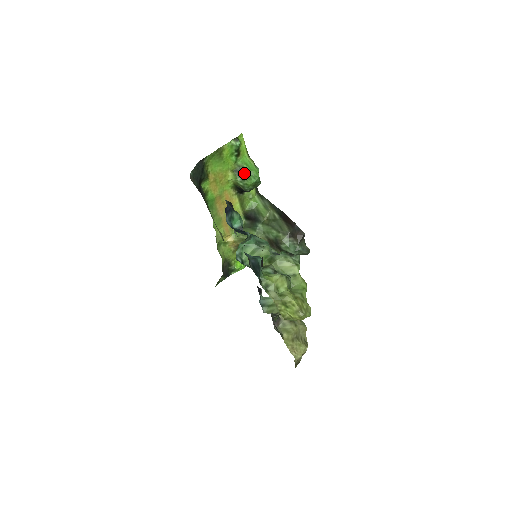
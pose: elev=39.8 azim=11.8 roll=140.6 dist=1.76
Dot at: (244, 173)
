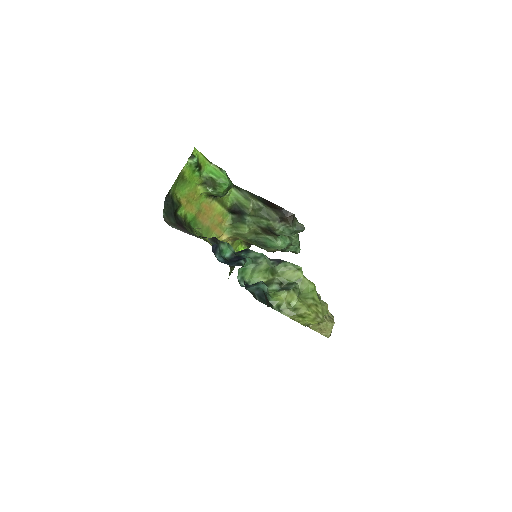
Dot at: (213, 183)
